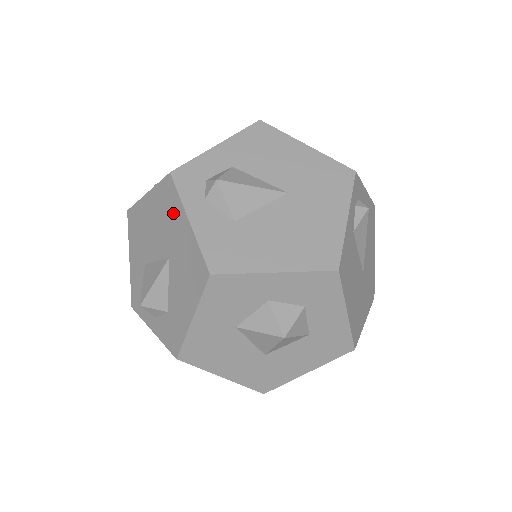
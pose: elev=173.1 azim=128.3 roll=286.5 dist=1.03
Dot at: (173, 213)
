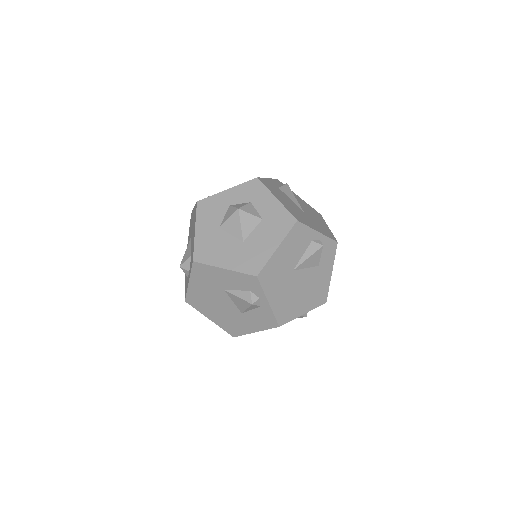
Dot at: occluded
